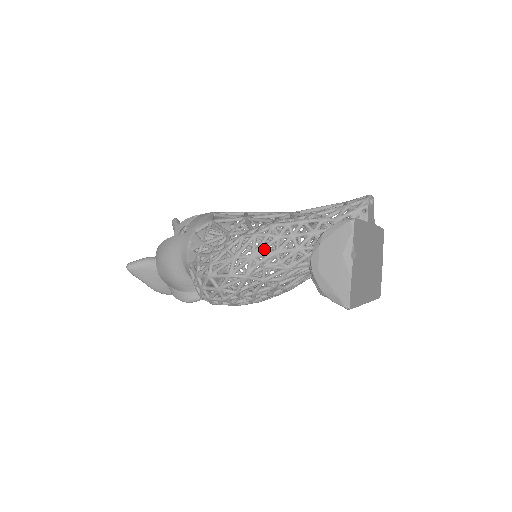
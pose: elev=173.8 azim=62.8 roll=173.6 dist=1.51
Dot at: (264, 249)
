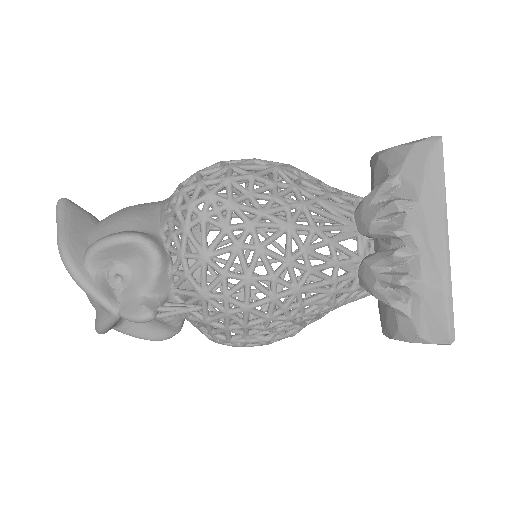
Dot at: (304, 172)
